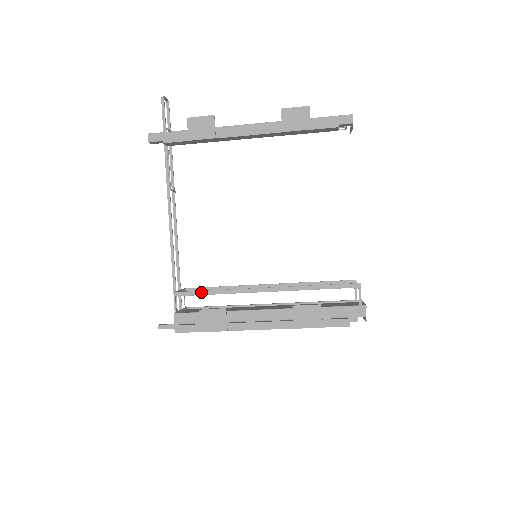
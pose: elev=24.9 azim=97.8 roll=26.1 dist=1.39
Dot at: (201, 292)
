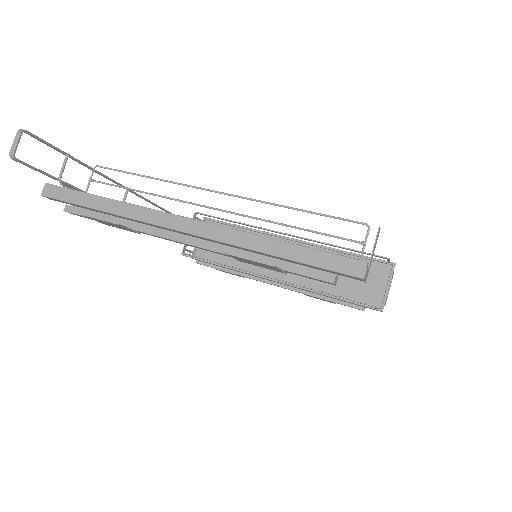
Dot at: occluded
